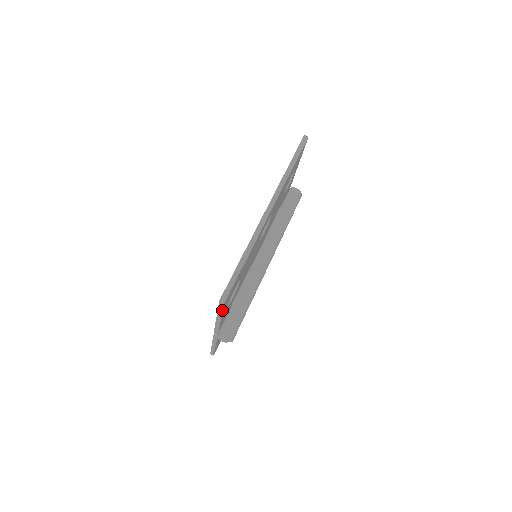
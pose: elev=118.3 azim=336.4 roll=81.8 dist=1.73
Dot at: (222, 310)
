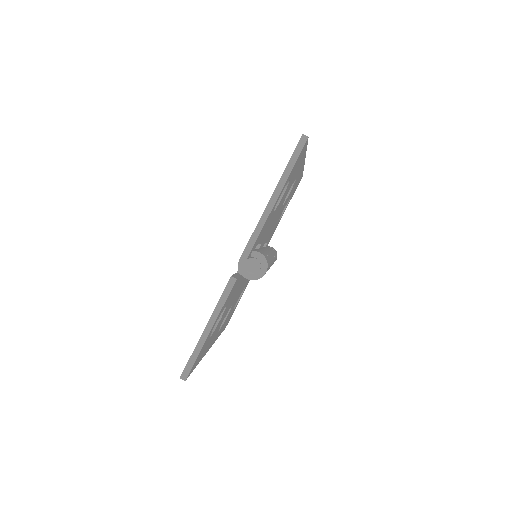
Dot at: (295, 162)
